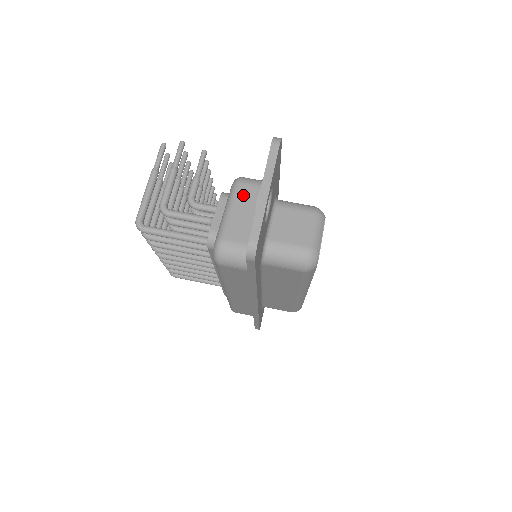
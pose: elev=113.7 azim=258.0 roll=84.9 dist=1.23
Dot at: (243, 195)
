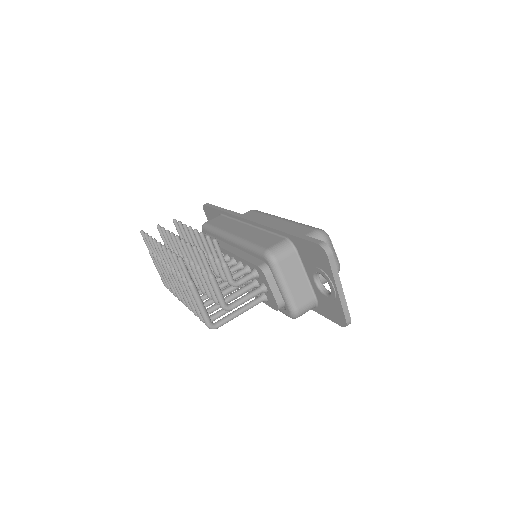
Dot at: (287, 269)
